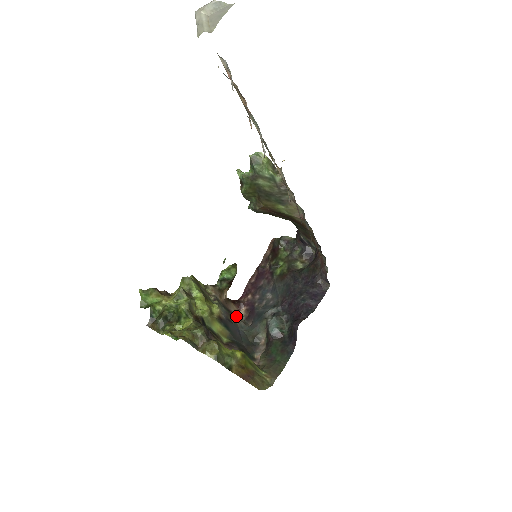
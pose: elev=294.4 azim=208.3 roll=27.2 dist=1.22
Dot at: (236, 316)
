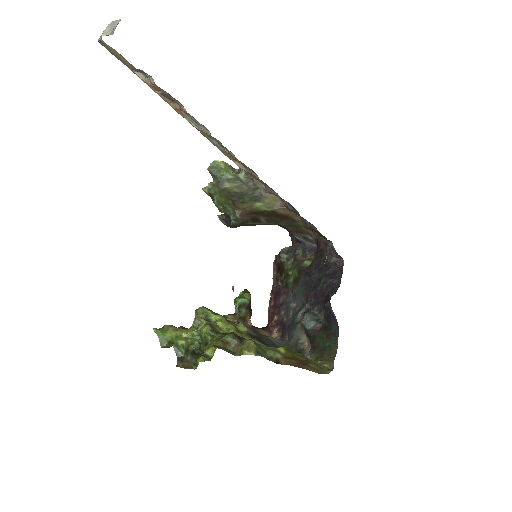
Dot at: (269, 337)
